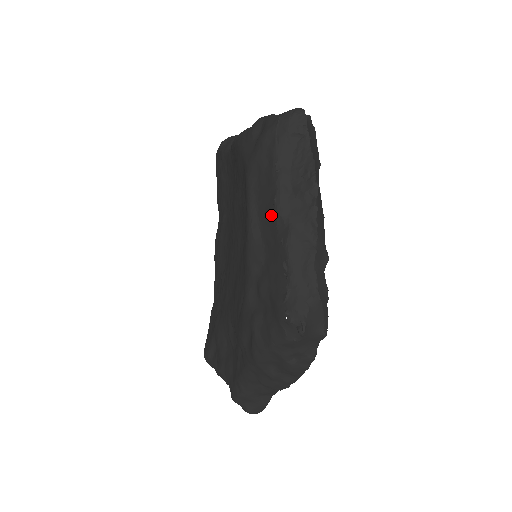
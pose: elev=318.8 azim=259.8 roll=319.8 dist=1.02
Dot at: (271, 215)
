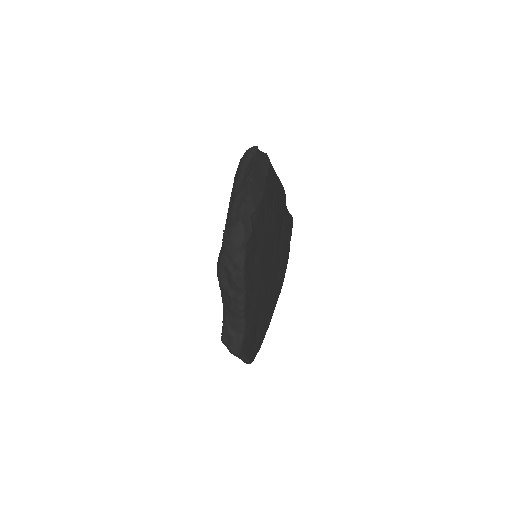
Dot at: (233, 193)
